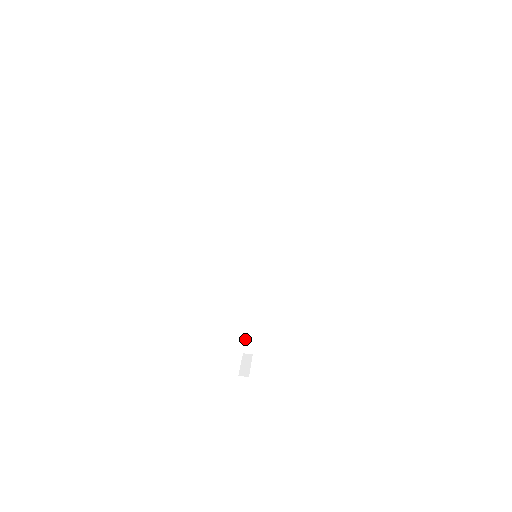
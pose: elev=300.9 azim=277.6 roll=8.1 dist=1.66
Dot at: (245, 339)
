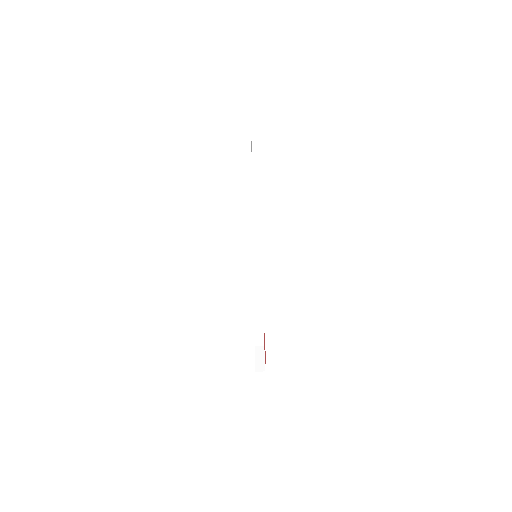
Dot at: (256, 335)
